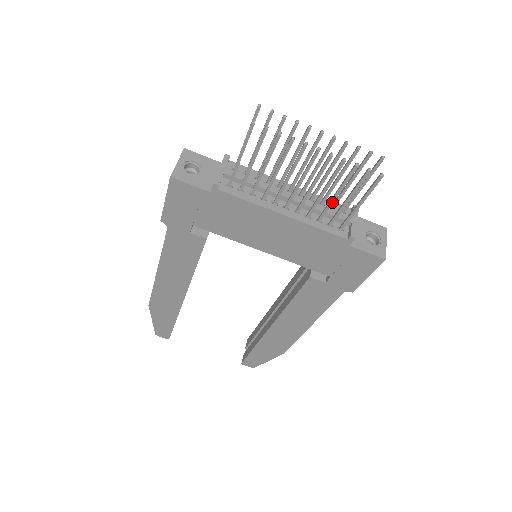
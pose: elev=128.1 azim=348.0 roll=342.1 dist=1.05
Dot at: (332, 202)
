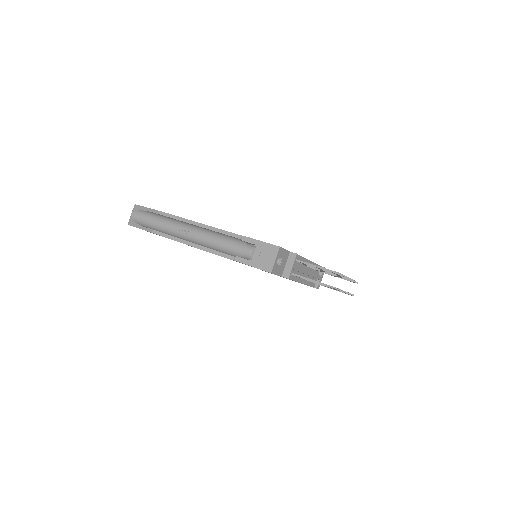
Dot at: occluded
